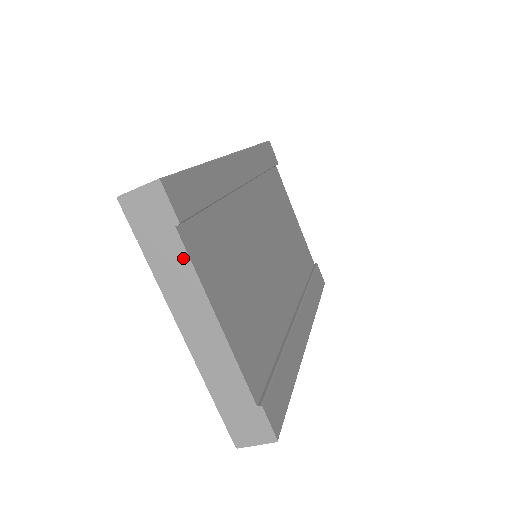
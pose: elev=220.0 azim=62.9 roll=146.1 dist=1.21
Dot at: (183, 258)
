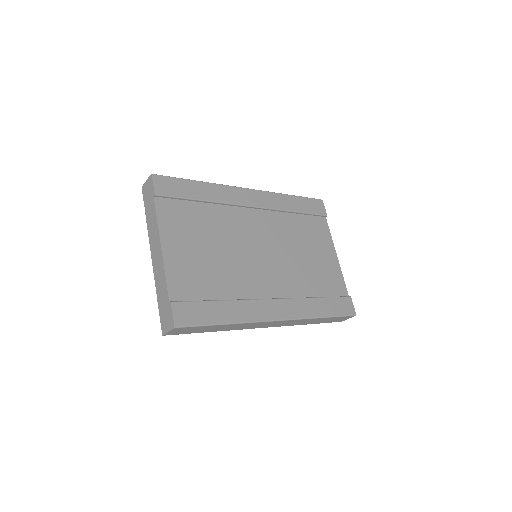
Dot at: (154, 213)
